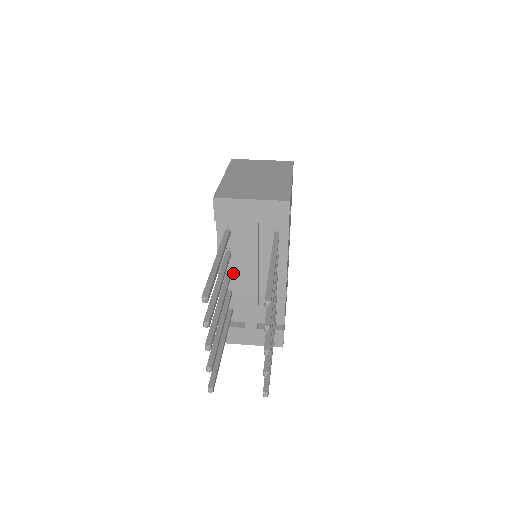
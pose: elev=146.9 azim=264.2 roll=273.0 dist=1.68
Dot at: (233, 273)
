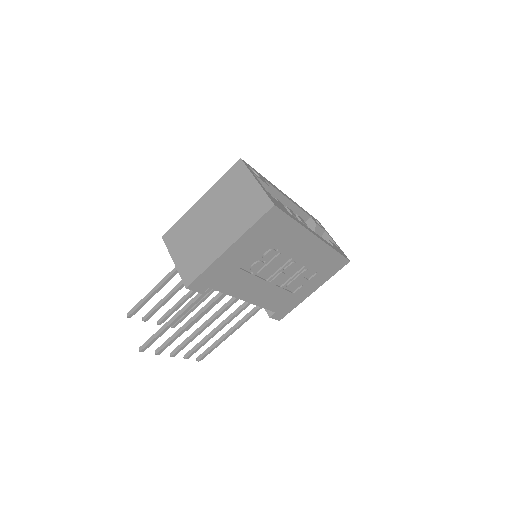
Dot at: occluded
